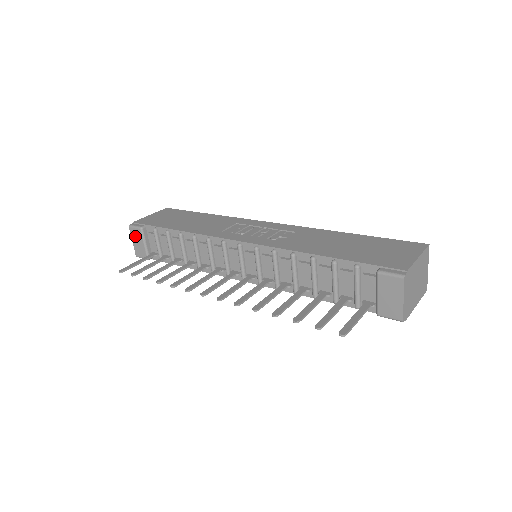
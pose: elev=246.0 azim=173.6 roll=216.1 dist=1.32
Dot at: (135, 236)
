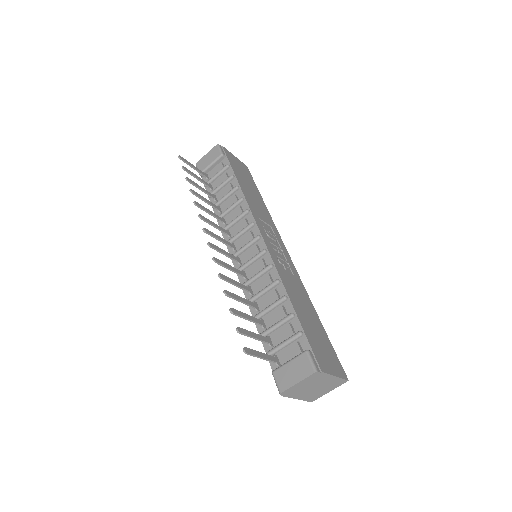
Dot at: (212, 153)
